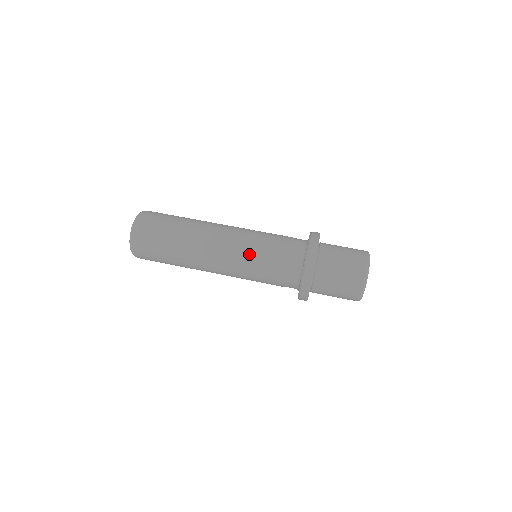
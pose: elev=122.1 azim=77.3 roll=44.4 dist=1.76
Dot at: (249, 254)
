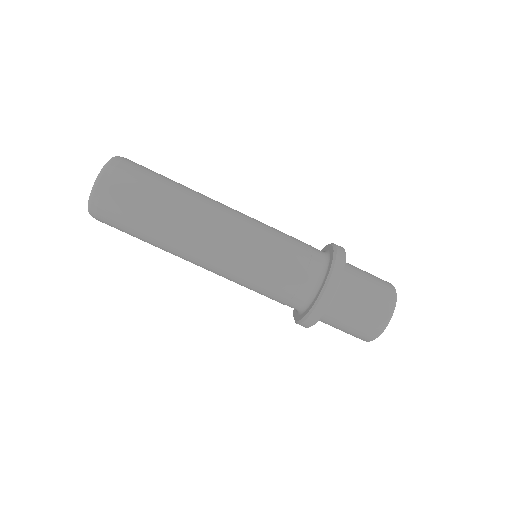
Dot at: (244, 276)
